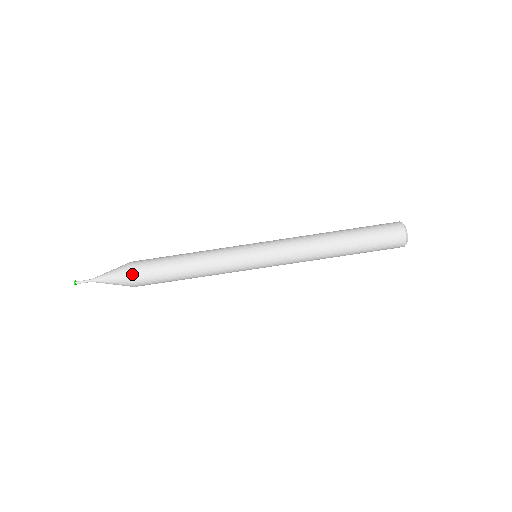
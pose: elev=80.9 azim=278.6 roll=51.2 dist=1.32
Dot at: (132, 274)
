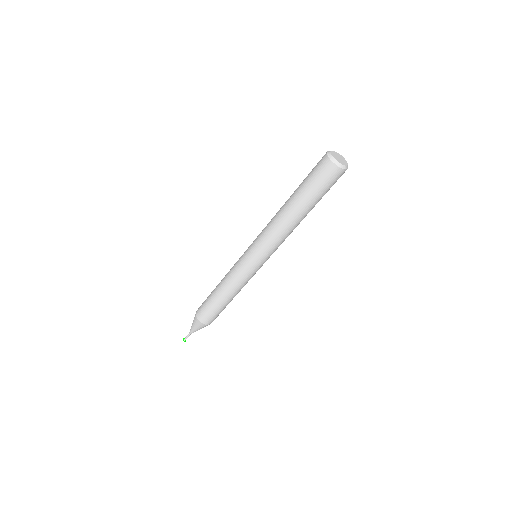
Dot at: (206, 323)
